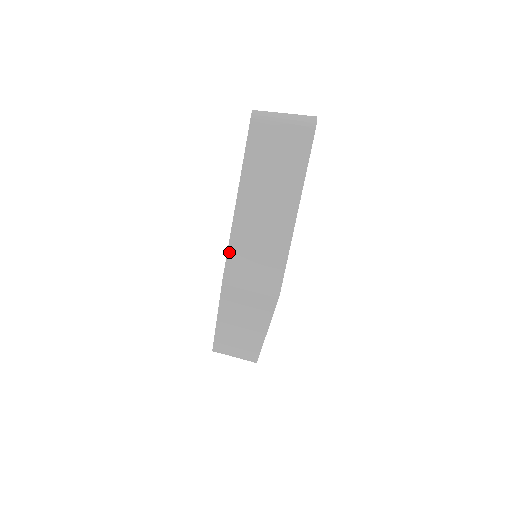
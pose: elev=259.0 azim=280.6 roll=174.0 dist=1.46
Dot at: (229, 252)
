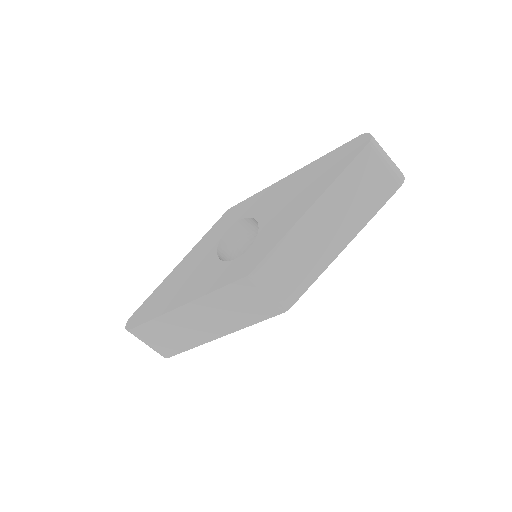
Dot at: (274, 249)
